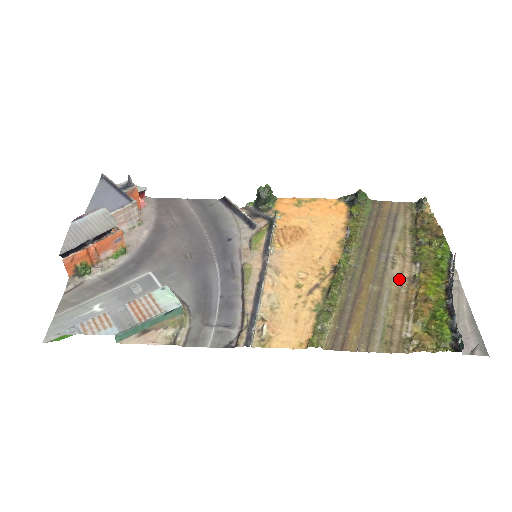
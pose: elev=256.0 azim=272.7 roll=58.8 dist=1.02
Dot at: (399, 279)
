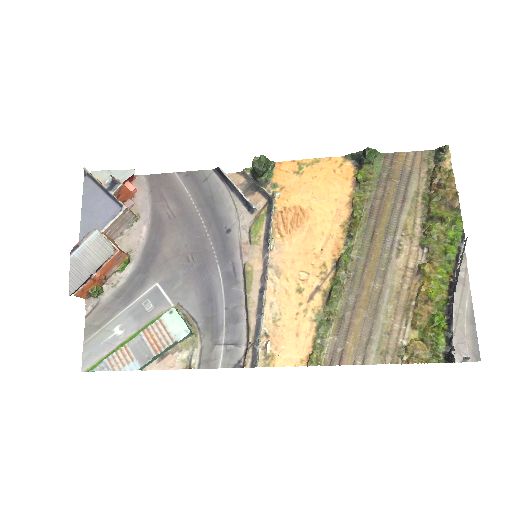
Dot at: (403, 271)
